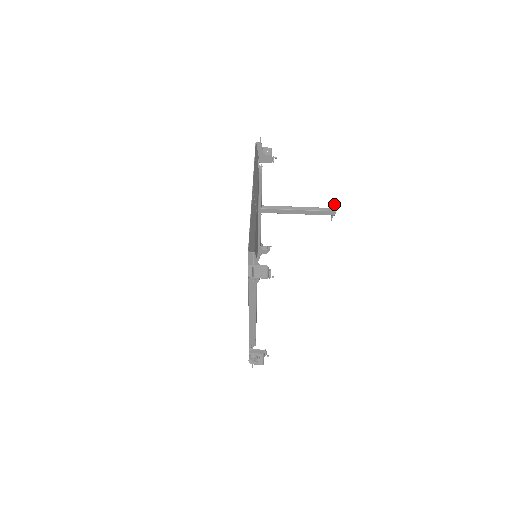
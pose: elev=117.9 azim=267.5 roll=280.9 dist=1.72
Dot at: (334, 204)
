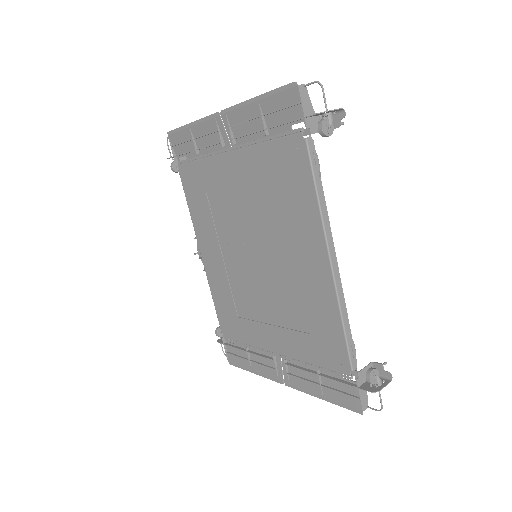
Dot at: occluded
